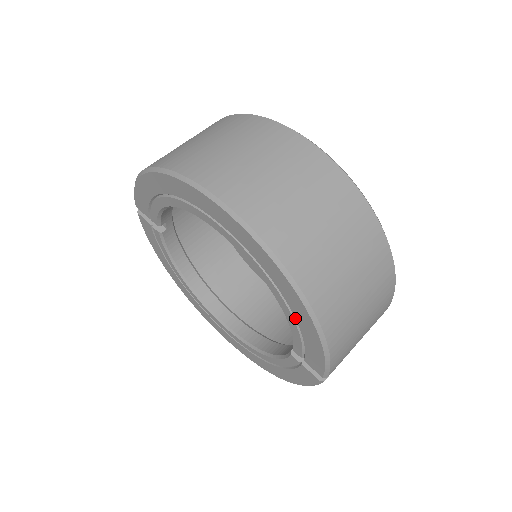
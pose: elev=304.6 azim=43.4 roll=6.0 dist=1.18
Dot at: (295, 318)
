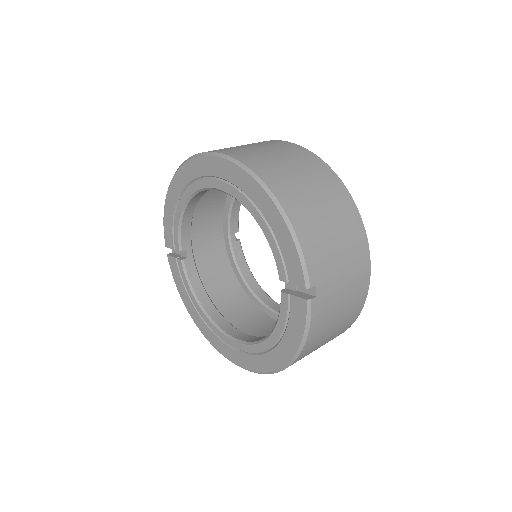
Dot at: (267, 221)
